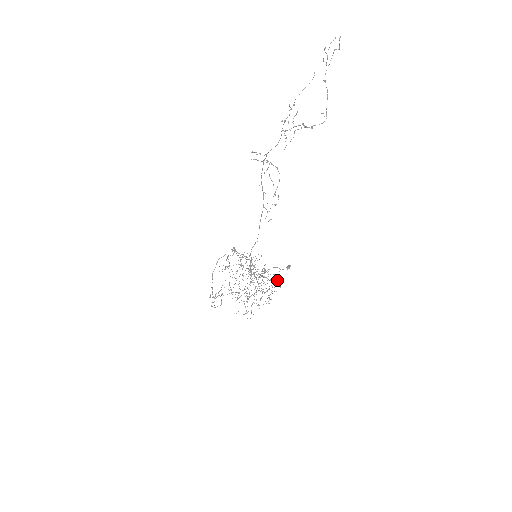
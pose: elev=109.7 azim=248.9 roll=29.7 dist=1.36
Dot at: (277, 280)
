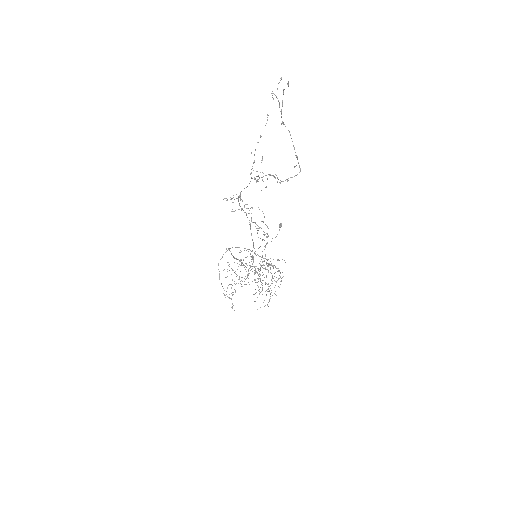
Dot at: occluded
